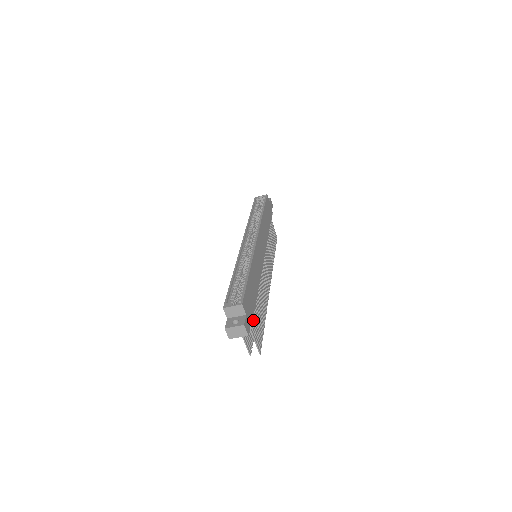
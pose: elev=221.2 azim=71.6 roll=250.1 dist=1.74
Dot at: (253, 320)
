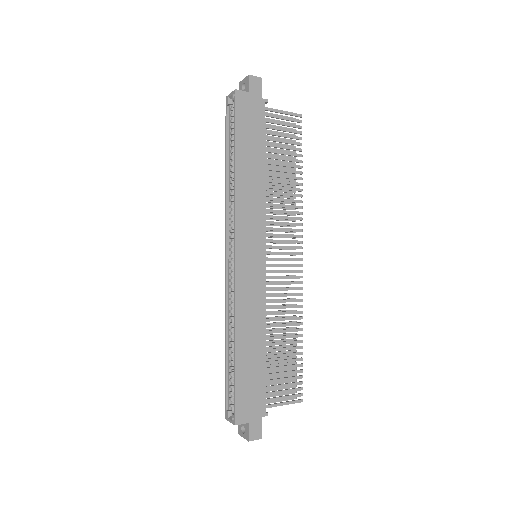
Dot at: (272, 387)
